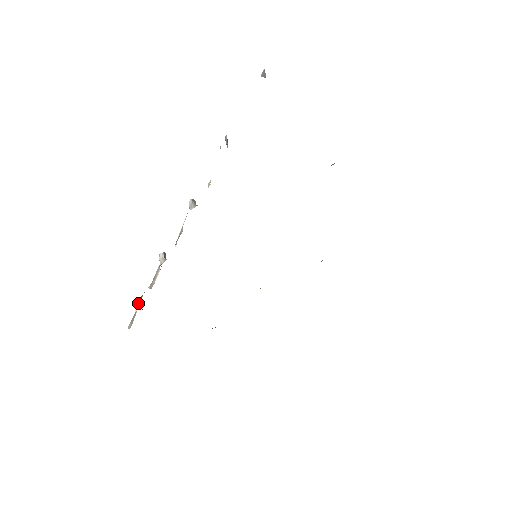
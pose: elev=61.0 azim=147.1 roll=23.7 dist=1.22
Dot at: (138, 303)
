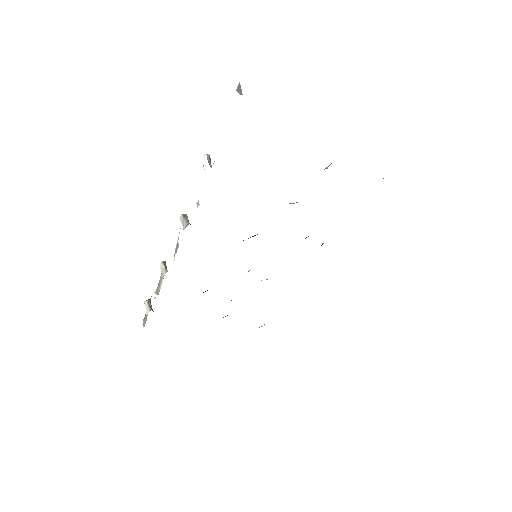
Dot at: (148, 305)
